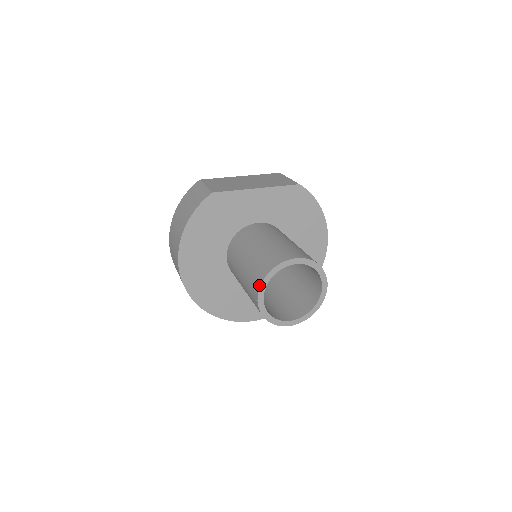
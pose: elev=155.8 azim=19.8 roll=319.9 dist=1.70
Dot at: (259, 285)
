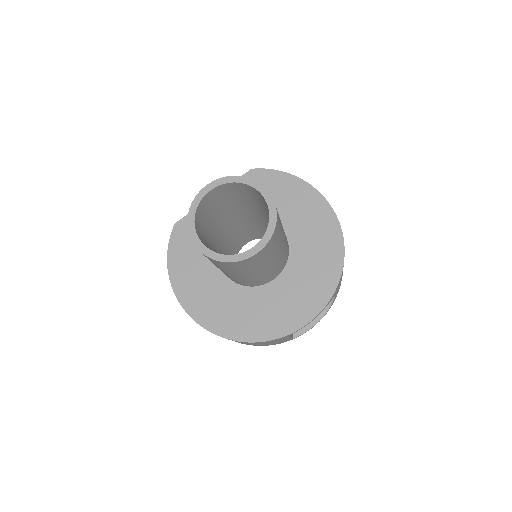
Dot at: (188, 231)
